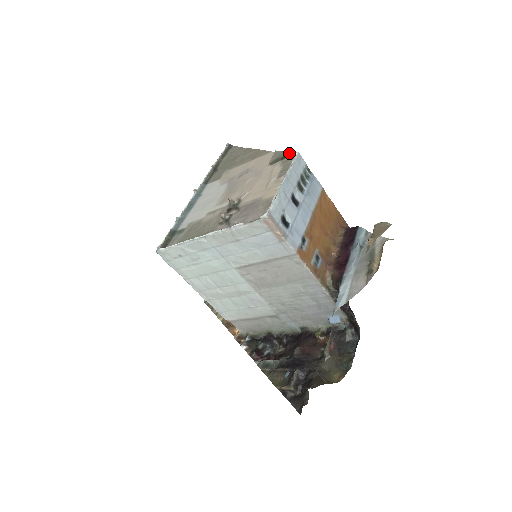
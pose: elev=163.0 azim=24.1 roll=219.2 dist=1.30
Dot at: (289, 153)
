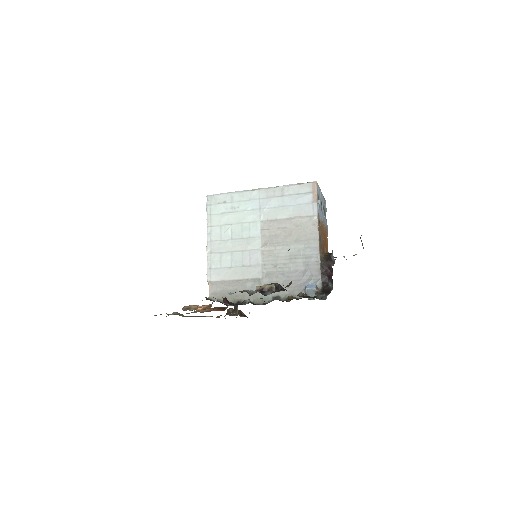
Dot at: occluded
